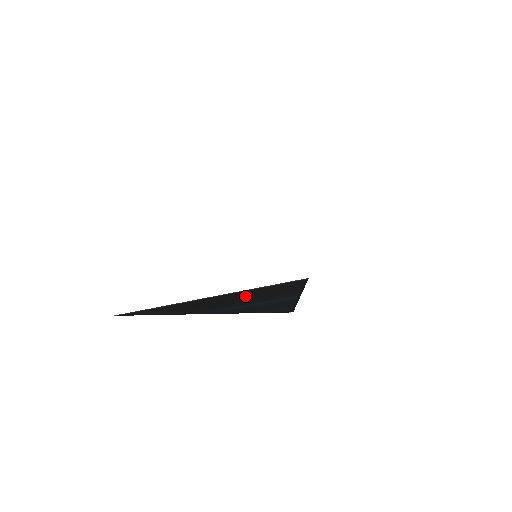
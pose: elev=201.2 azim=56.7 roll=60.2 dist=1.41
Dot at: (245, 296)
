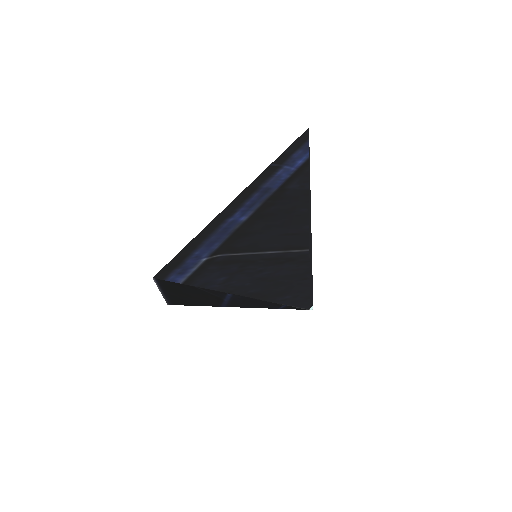
Dot at: (184, 292)
